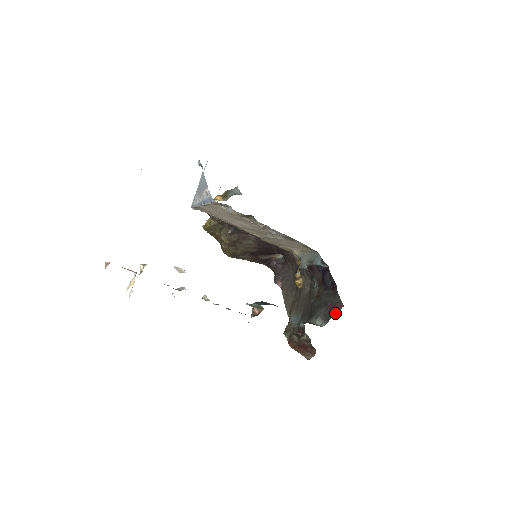
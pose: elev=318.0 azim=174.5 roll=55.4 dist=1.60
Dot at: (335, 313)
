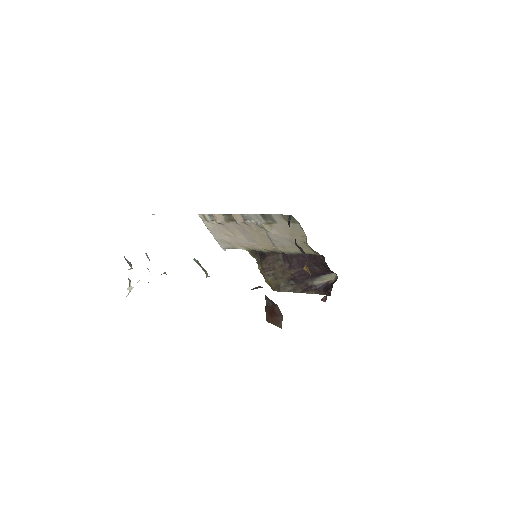
Dot at: occluded
